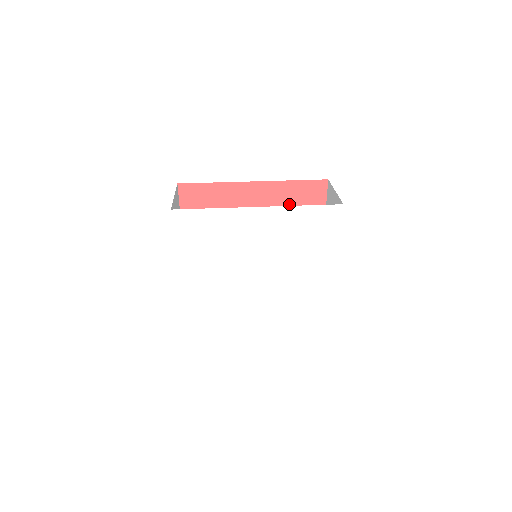
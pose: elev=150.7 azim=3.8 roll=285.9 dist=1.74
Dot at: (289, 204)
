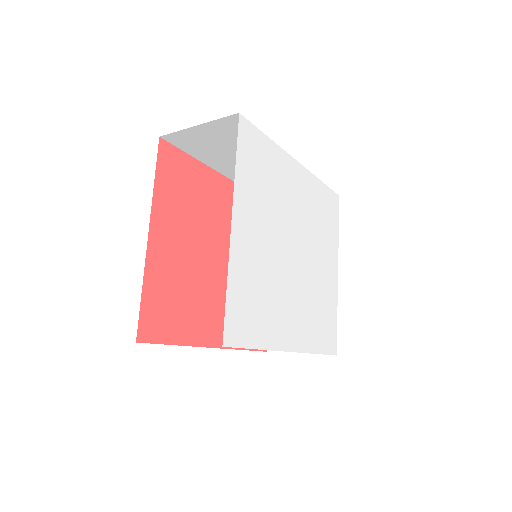
Dot at: occluded
